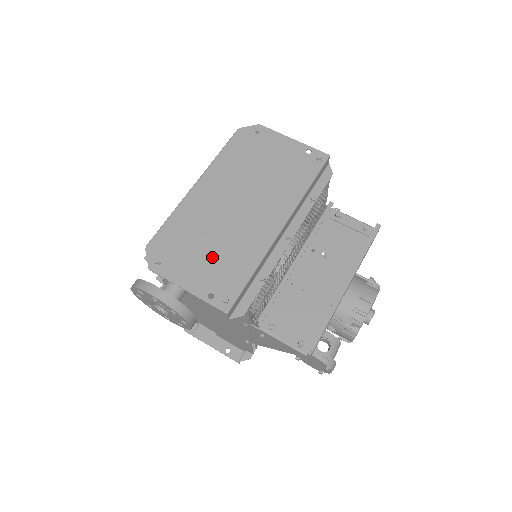
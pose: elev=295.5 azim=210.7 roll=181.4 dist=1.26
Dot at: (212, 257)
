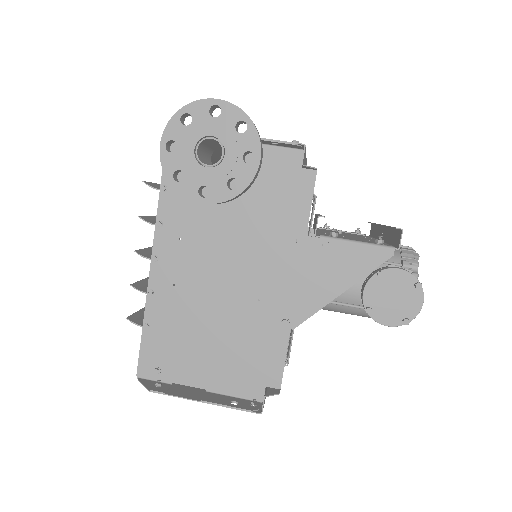
Dot at: occluded
